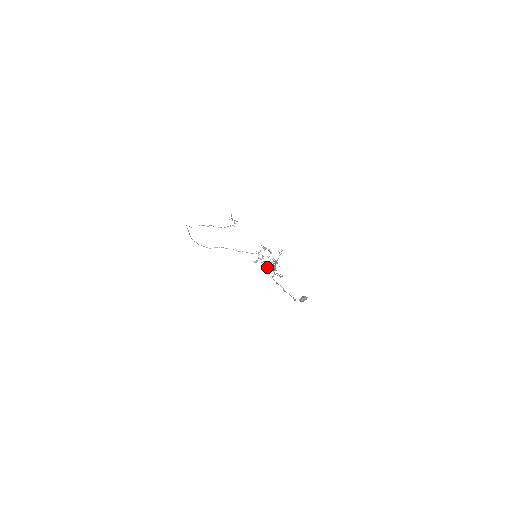
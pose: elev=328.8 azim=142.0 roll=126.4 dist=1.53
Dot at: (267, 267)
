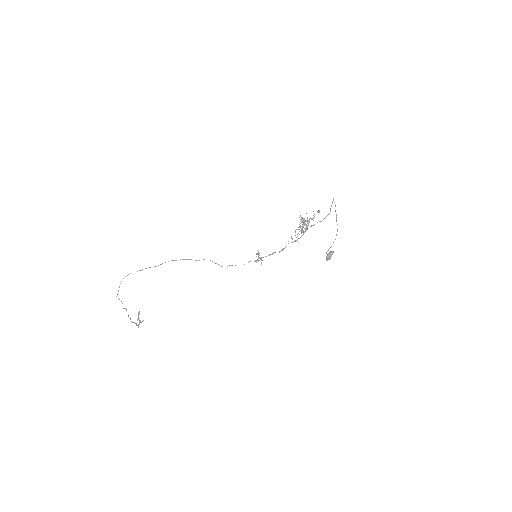
Dot at: (299, 227)
